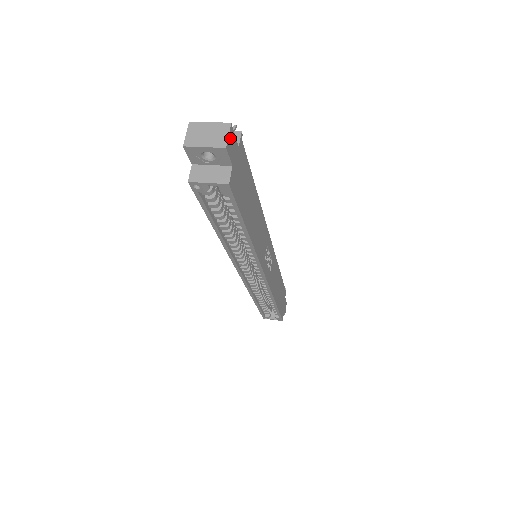
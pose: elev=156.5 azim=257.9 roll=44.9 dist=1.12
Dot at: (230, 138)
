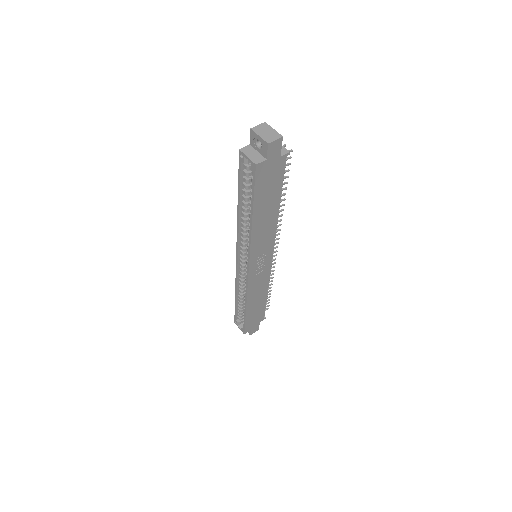
Dot at: (276, 143)
